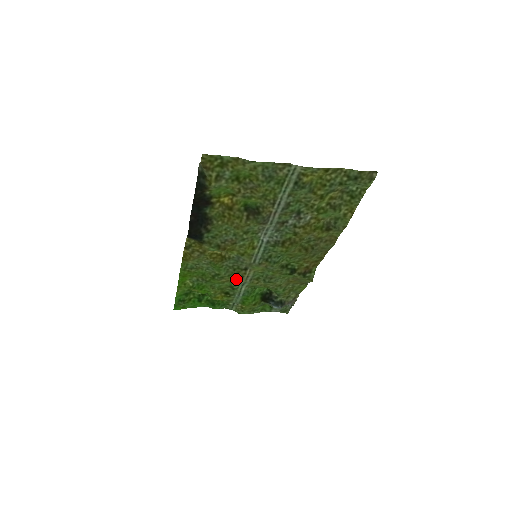
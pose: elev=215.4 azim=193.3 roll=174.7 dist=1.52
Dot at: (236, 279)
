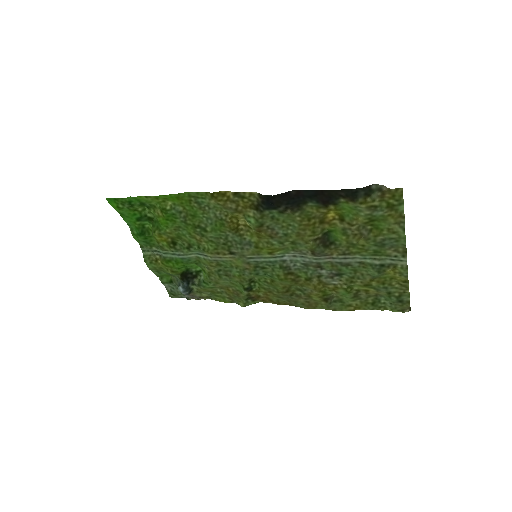
Dot at: (209, 248)
